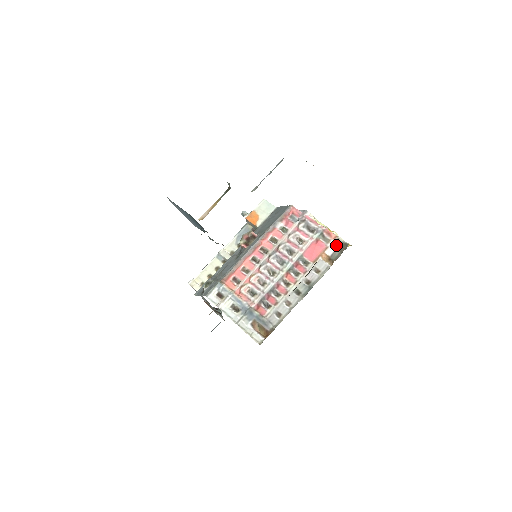
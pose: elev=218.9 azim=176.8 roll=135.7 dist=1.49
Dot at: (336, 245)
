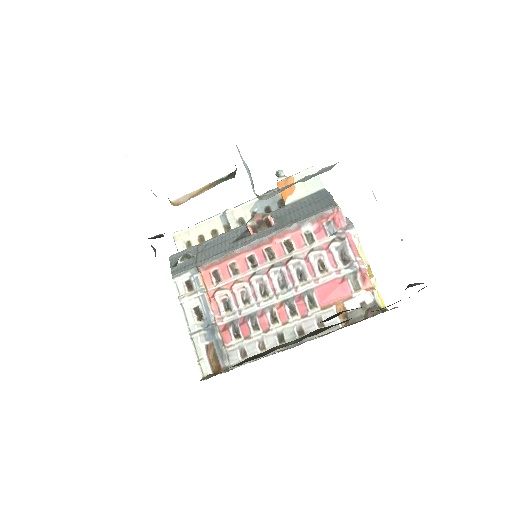
Dot at: (365, 301)
